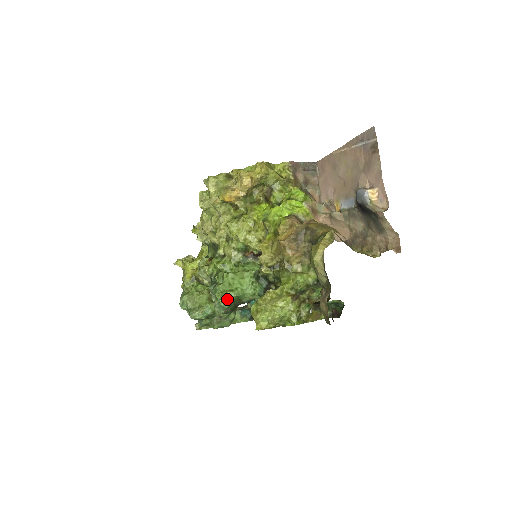
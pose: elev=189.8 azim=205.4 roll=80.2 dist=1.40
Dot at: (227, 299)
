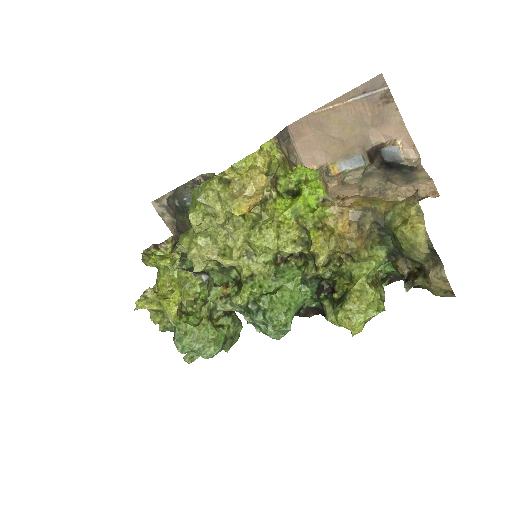
Dot at: (288, 321)
